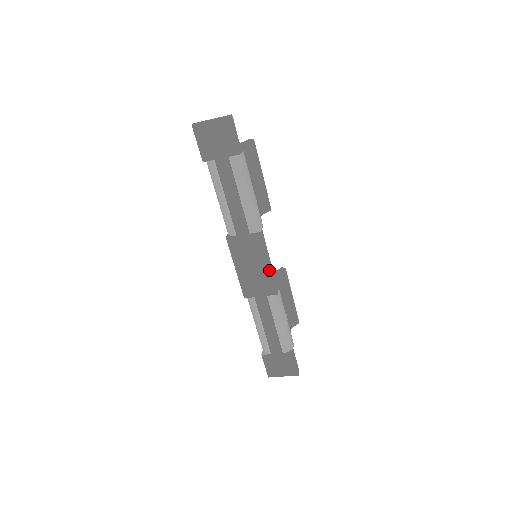
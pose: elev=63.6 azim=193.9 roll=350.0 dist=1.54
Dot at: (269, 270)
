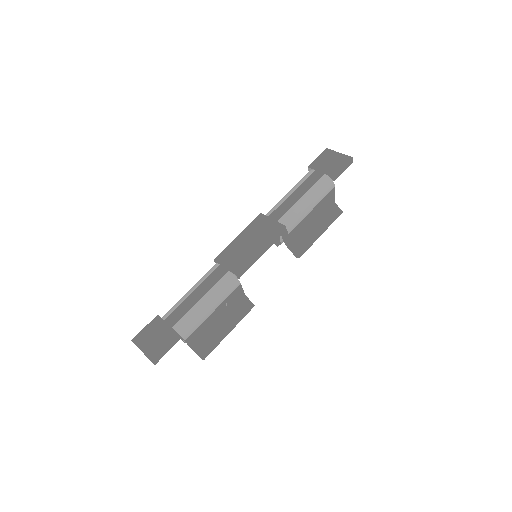
Dot at: (256, 254)
